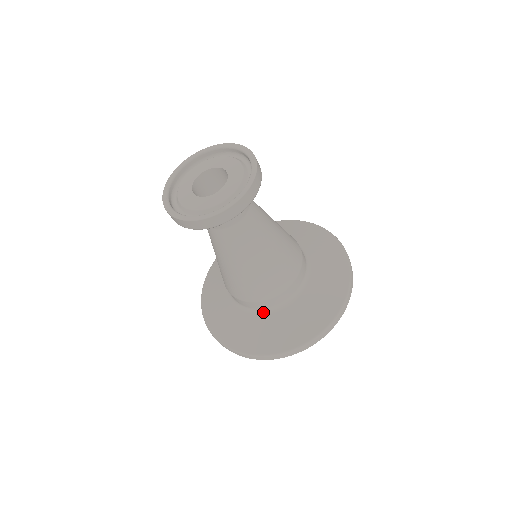
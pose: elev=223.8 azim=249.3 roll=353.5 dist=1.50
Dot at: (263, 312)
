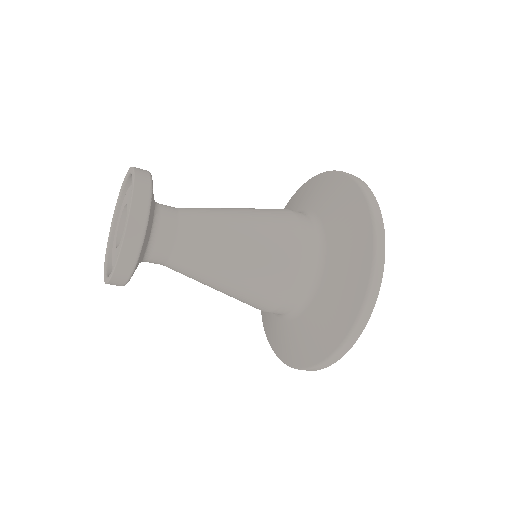
Dot at: (309, 299)
